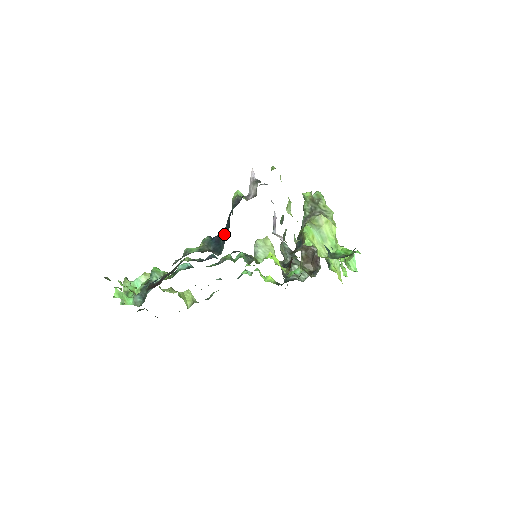
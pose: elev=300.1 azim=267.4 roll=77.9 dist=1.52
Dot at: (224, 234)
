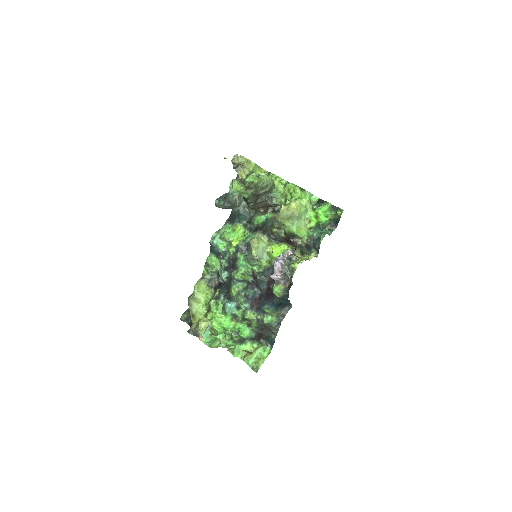
Dot at: occluded
